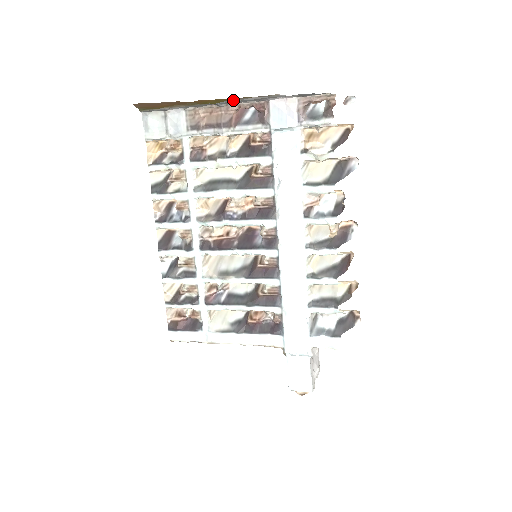
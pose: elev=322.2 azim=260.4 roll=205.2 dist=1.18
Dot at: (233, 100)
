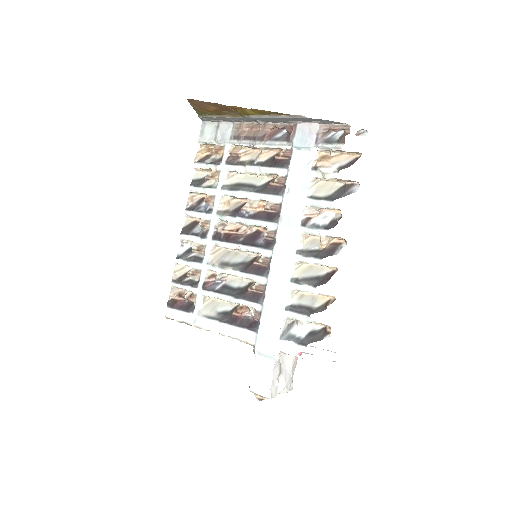
Dot at: (267, 116)
